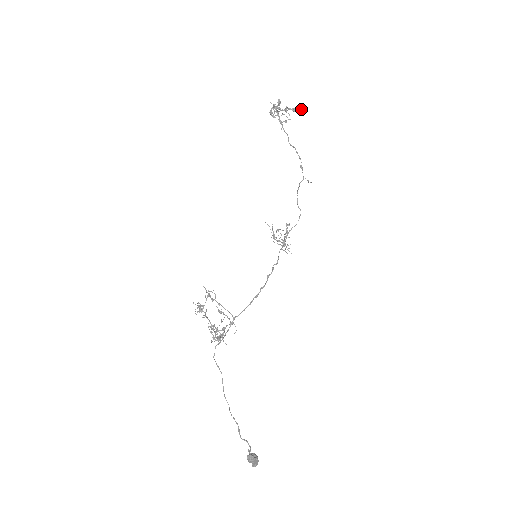
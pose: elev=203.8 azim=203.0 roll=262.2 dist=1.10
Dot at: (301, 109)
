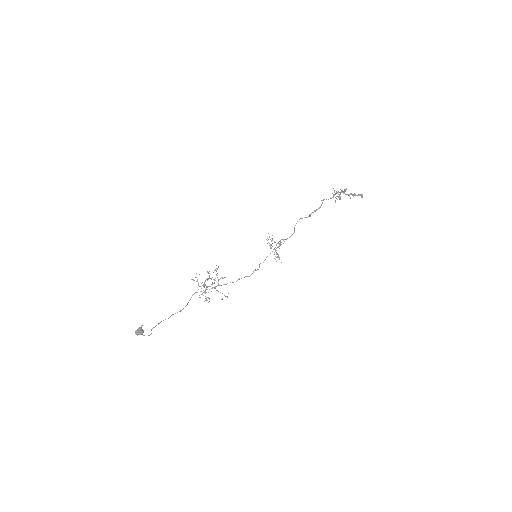
Dot at: (358, 194)
